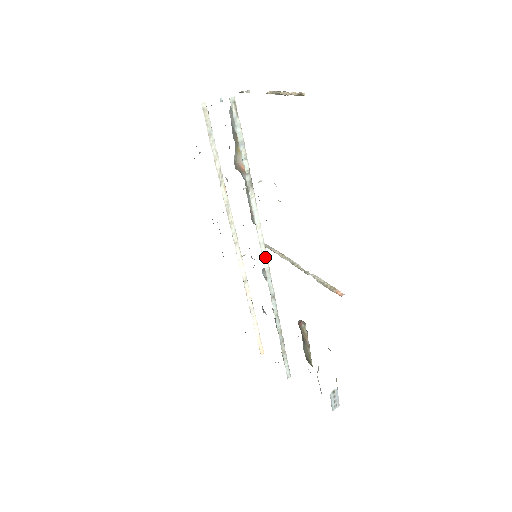
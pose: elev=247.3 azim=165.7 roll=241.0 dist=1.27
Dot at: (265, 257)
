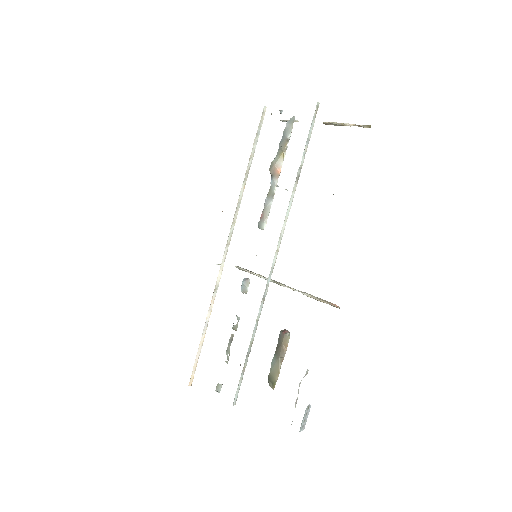
Dot at: (277, 253)
